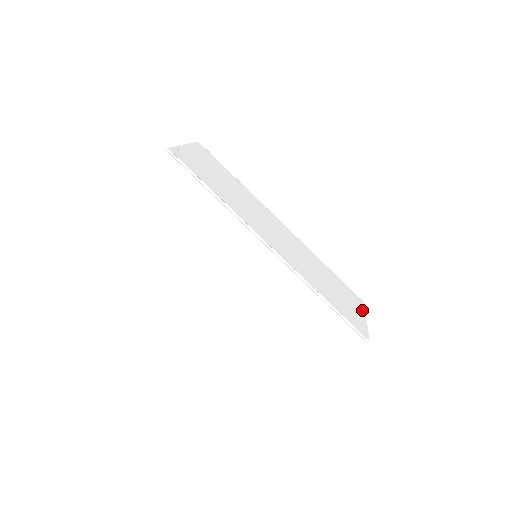
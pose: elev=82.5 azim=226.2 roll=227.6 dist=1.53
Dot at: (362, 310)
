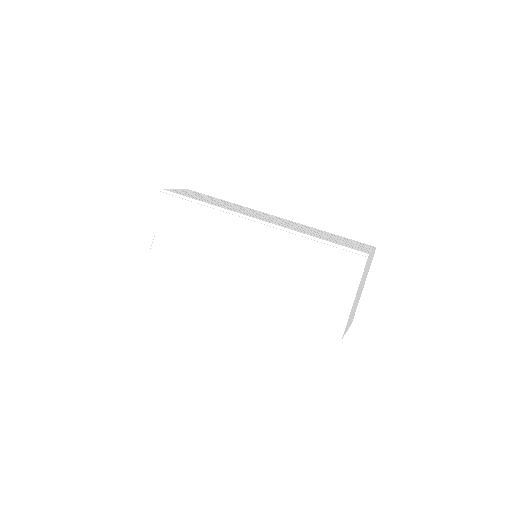
Dot at: occluded
